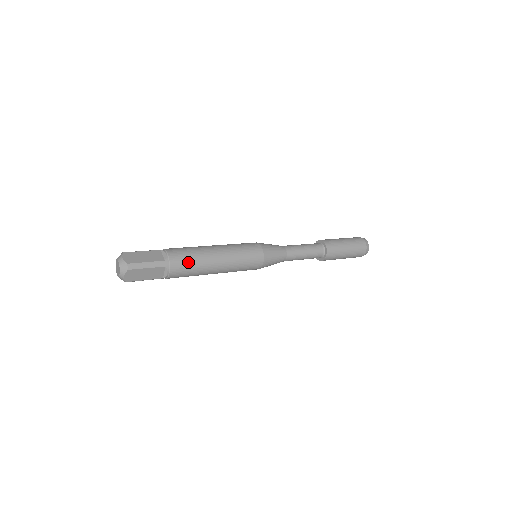
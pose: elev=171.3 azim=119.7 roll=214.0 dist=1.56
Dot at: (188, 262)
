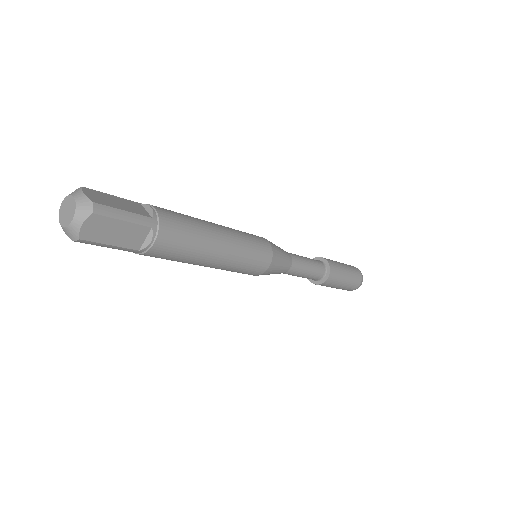
Dot at: (184, 231)
